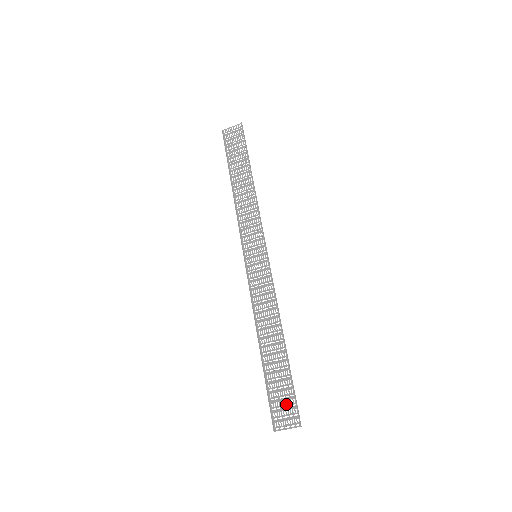
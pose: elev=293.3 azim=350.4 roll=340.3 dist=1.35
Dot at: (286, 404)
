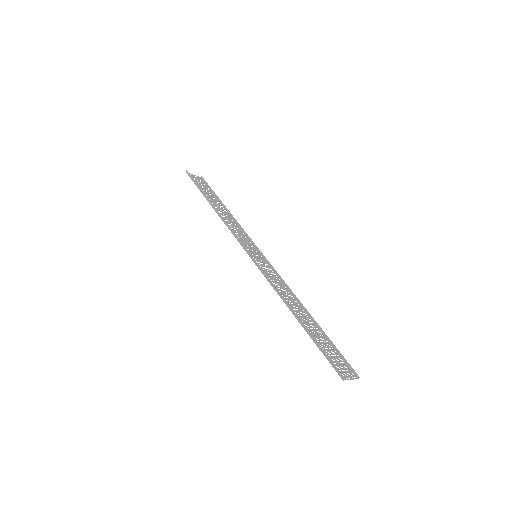
Dot at: (338, 361)
